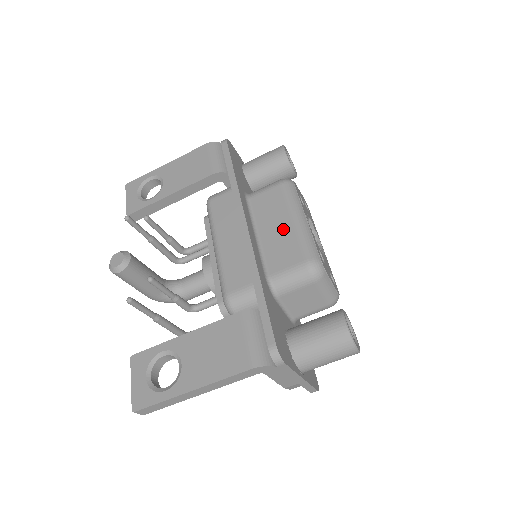
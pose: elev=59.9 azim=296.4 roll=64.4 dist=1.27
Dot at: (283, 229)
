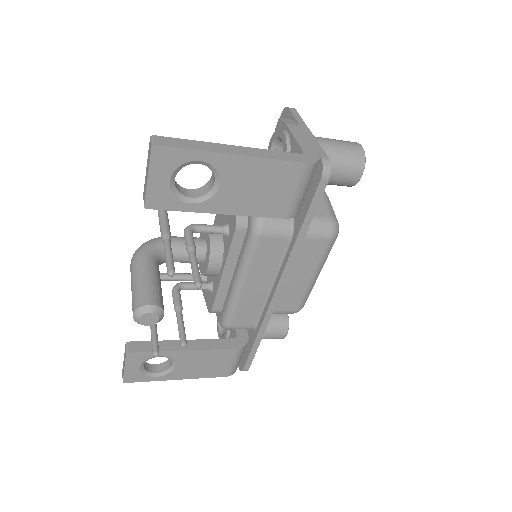
Dot at: (300, 282)
